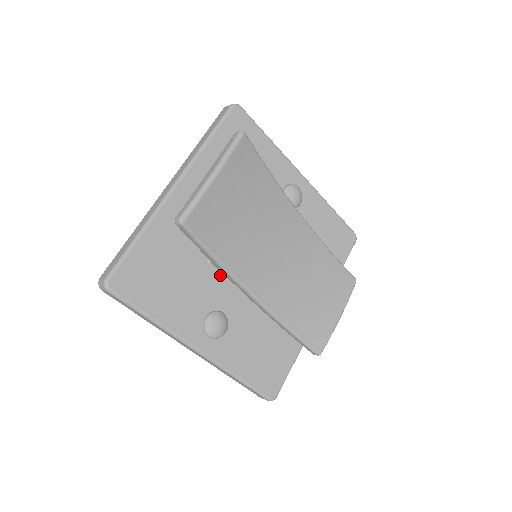
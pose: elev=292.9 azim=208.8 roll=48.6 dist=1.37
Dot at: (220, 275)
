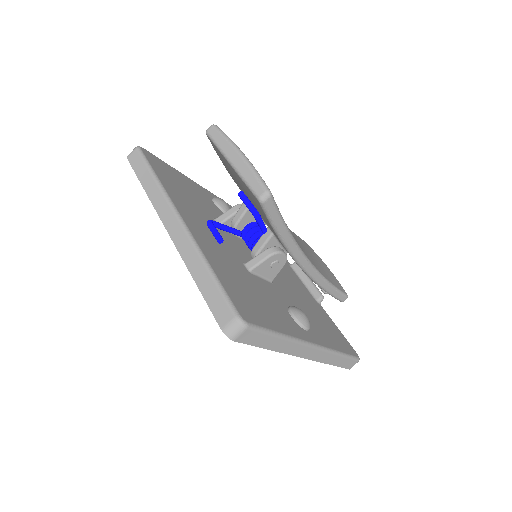
Dot at: (262, 279)
